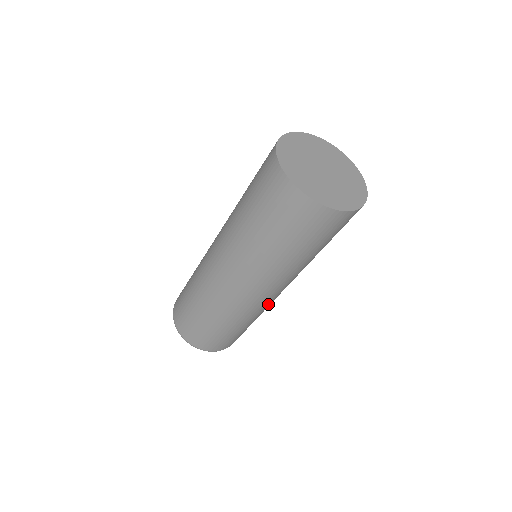
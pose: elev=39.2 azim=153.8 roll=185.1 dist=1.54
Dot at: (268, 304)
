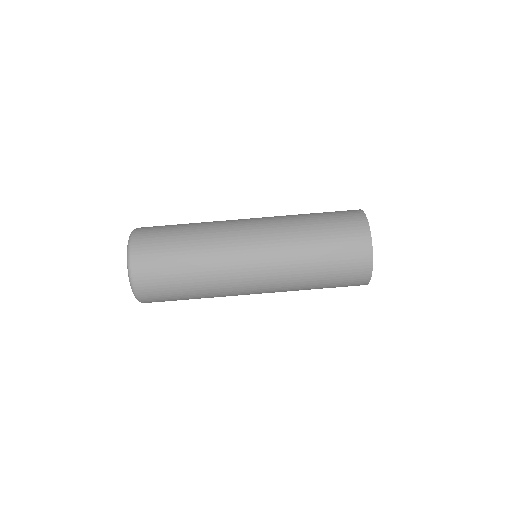
Dot at: (232, 284)
